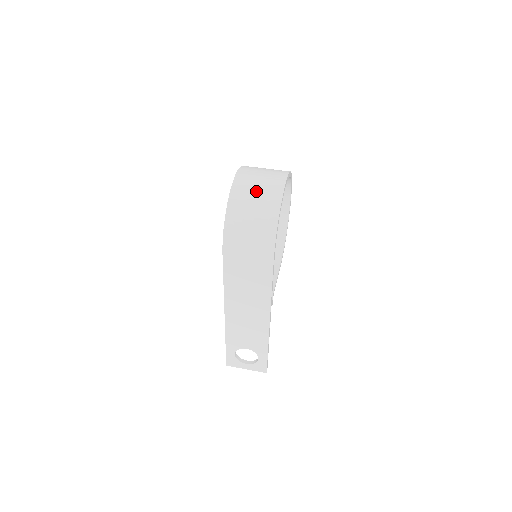
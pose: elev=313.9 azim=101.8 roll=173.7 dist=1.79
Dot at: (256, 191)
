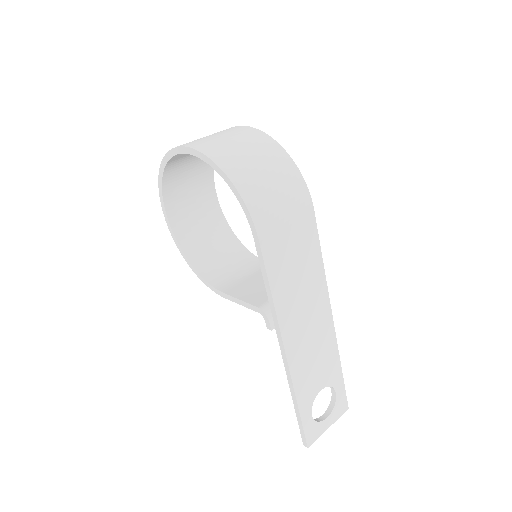
Dot at: (233, 142)
